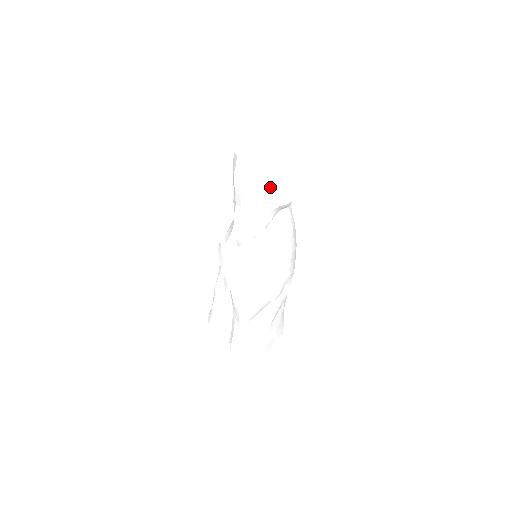
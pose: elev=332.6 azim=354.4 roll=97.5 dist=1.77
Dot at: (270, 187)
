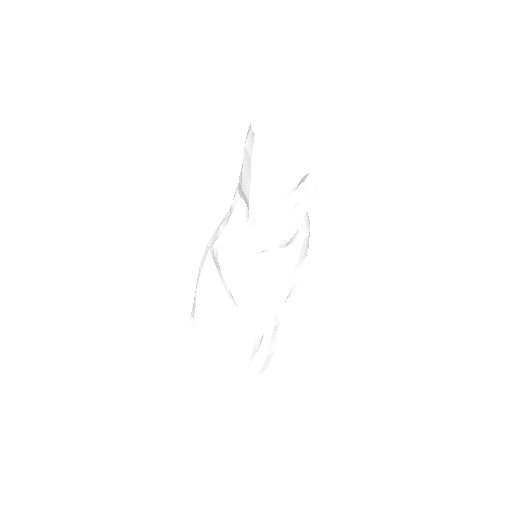
Dot at: (305, 177)
